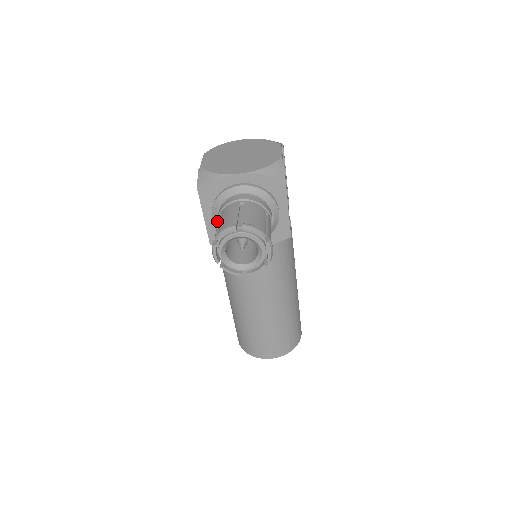
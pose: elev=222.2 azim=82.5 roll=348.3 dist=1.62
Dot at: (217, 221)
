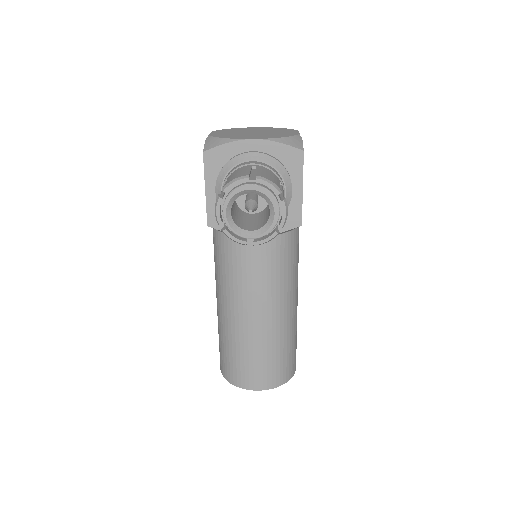
Dot at: occluded
